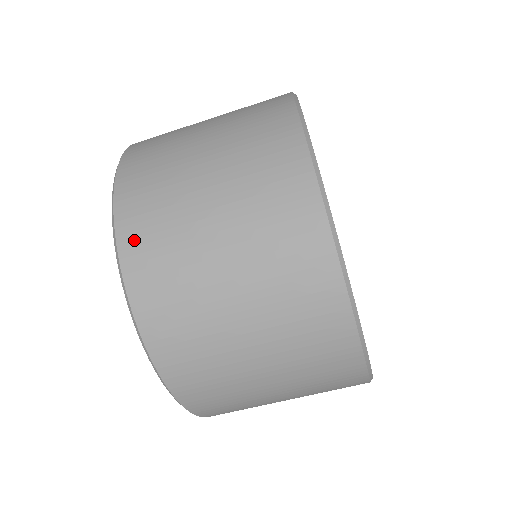
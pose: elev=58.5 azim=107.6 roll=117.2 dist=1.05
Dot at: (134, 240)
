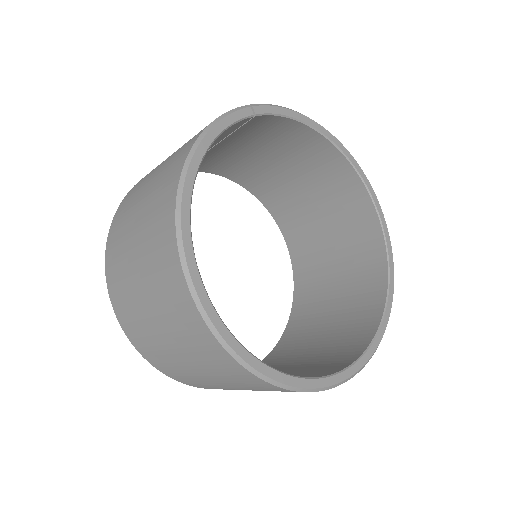
Dot at: (145, 353)
